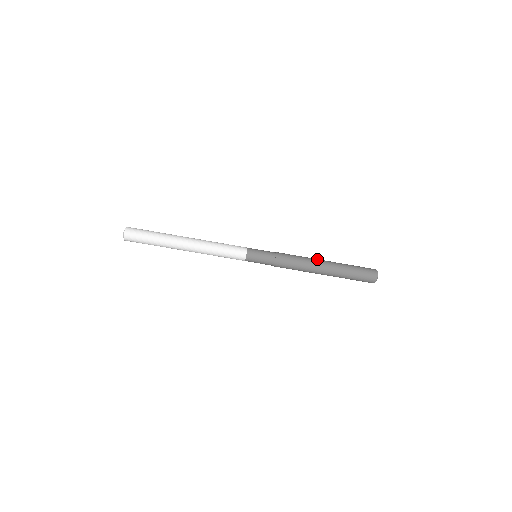
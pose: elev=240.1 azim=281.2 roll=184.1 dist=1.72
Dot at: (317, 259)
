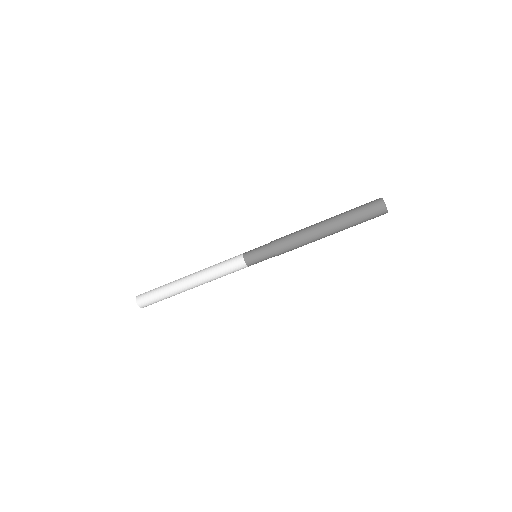
Dot at: occluded
